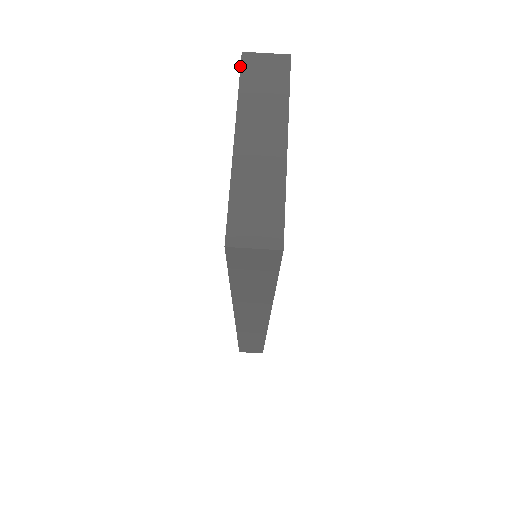
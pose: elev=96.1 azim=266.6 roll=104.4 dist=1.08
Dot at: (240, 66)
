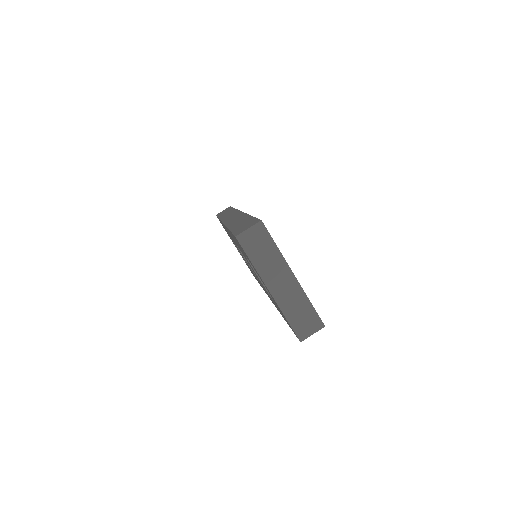
Dot at: occluded
